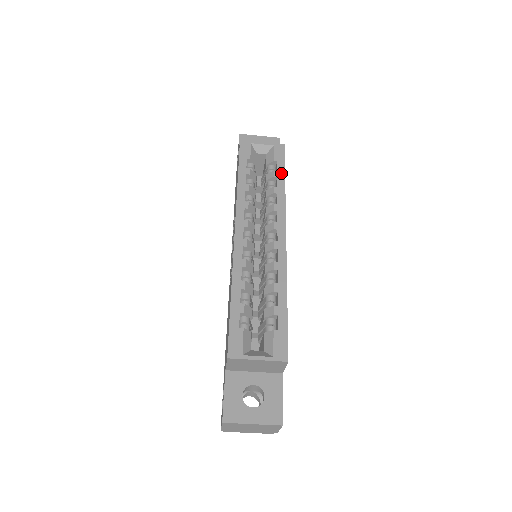
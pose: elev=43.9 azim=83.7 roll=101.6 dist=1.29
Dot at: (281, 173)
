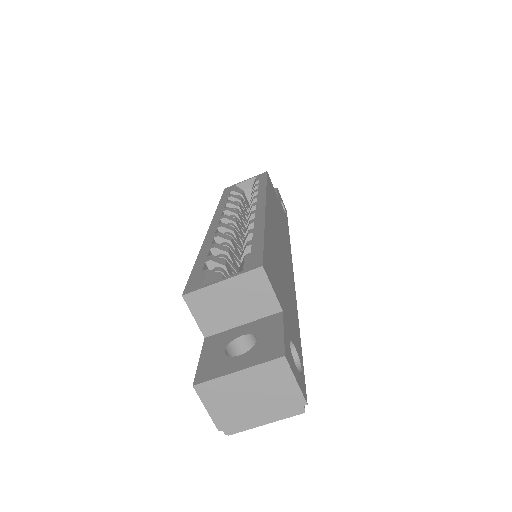
Dot at: (262, 182)
